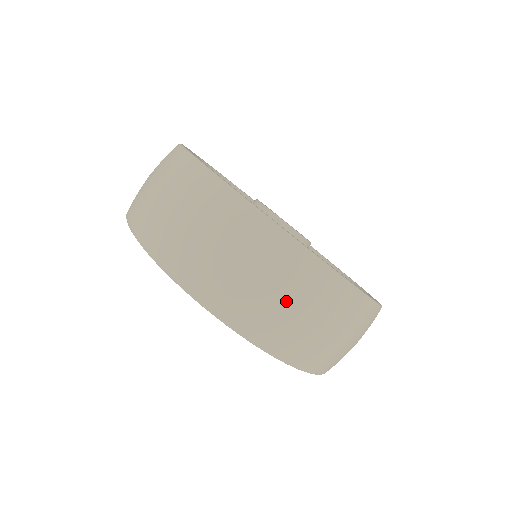
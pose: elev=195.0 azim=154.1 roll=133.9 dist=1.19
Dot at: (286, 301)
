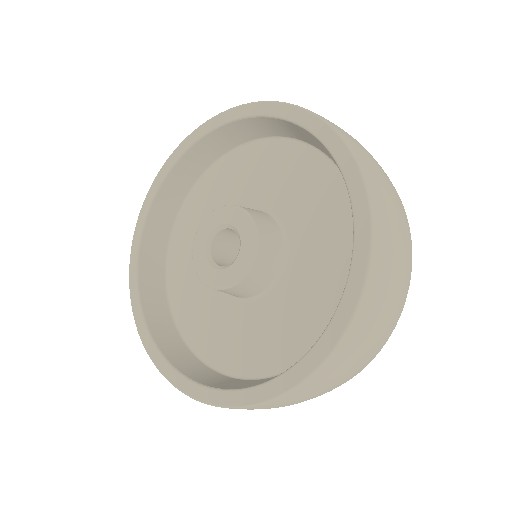
Dot at: (400, 233)
